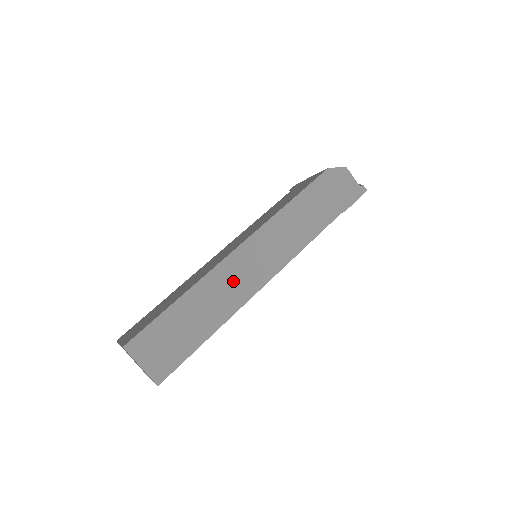
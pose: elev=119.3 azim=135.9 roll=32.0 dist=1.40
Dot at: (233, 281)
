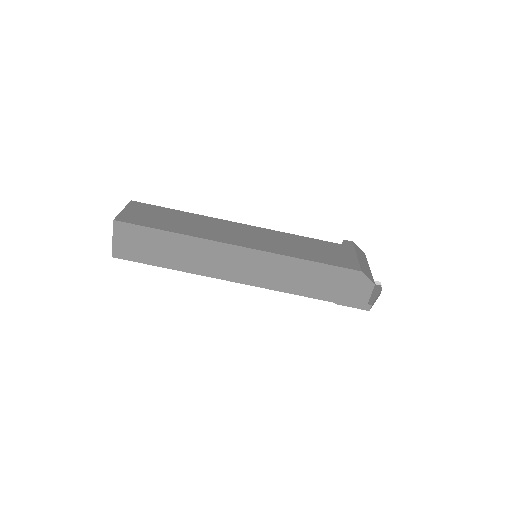
Dot at: (213, 259)
